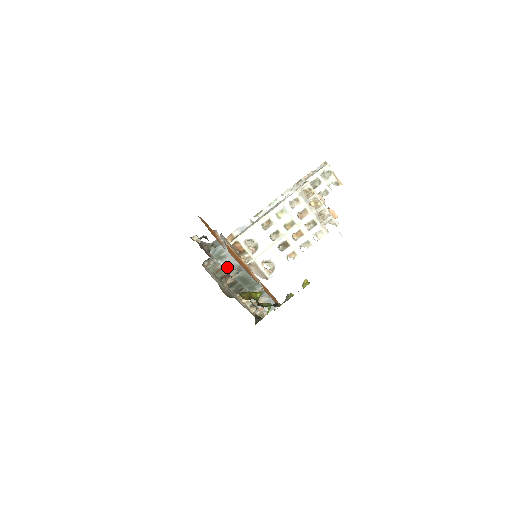
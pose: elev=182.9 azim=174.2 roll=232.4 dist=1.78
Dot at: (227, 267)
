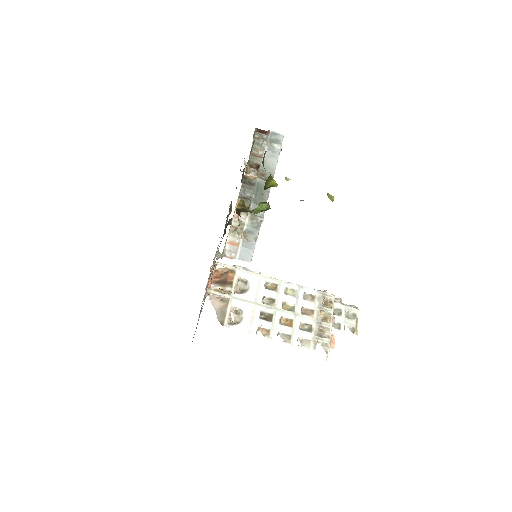
Dot at: (264, 161)
